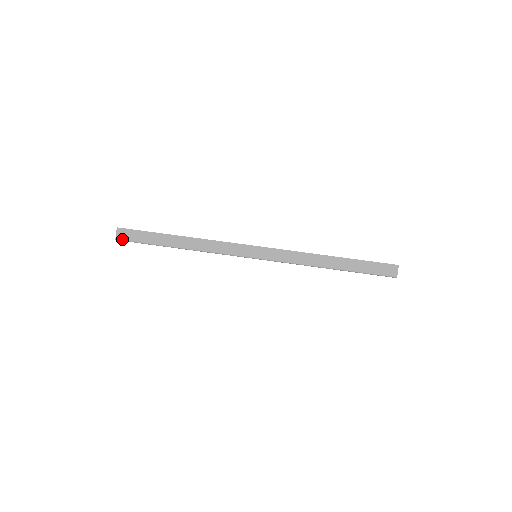
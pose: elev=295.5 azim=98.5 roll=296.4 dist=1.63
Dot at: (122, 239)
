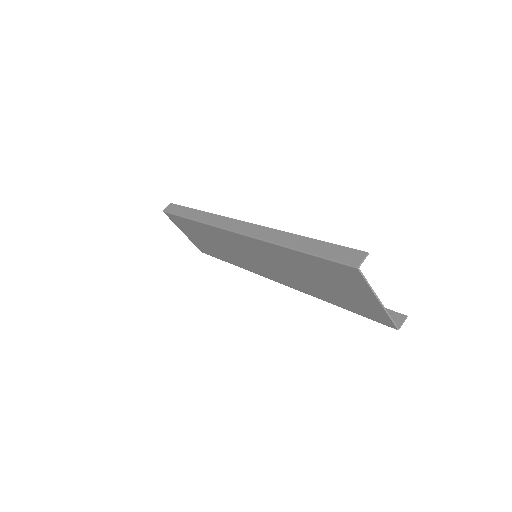
Dot at: (166, 211)
